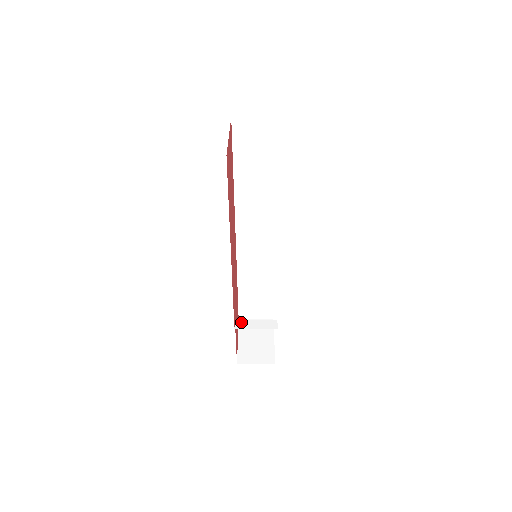
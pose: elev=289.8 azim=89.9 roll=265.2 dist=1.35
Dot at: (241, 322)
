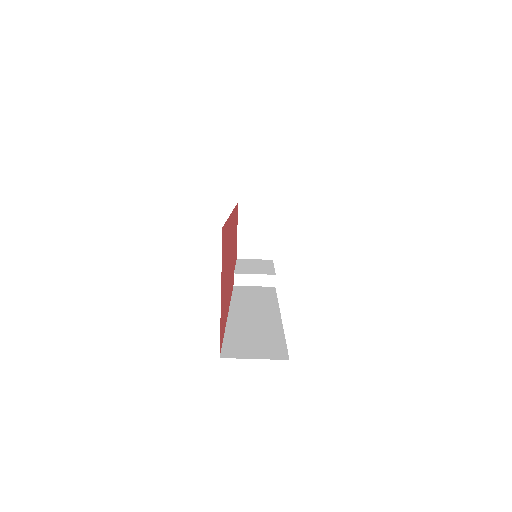
Dot at: (240, 277)
